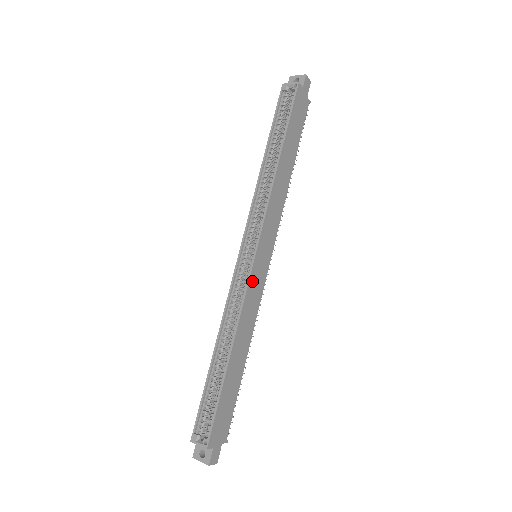
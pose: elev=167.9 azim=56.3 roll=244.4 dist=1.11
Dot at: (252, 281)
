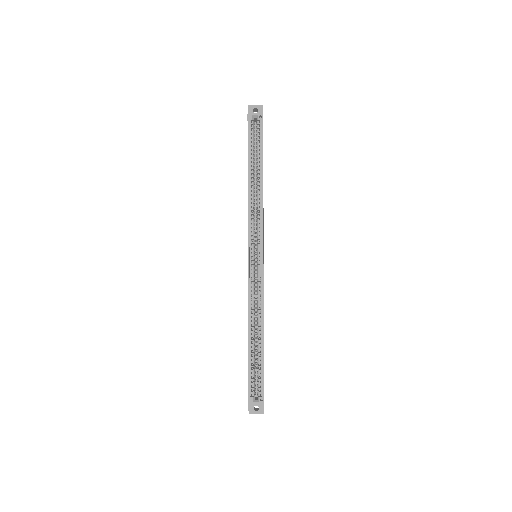
Dot at: (263, 276)
